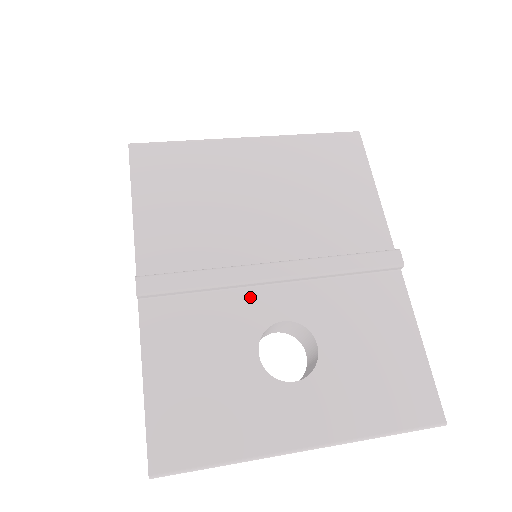
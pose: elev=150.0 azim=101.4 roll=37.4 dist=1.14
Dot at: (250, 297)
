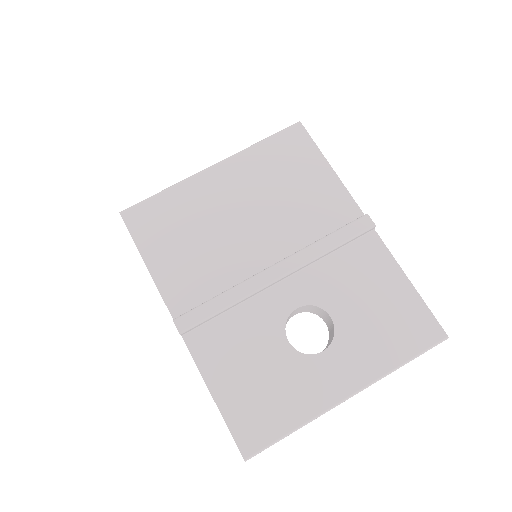
Dot at: (265, 300)
